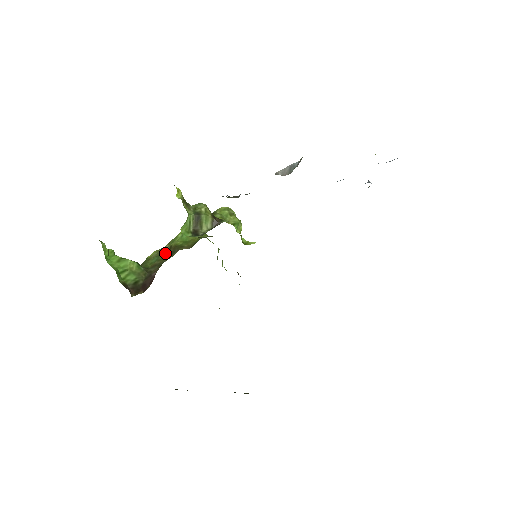
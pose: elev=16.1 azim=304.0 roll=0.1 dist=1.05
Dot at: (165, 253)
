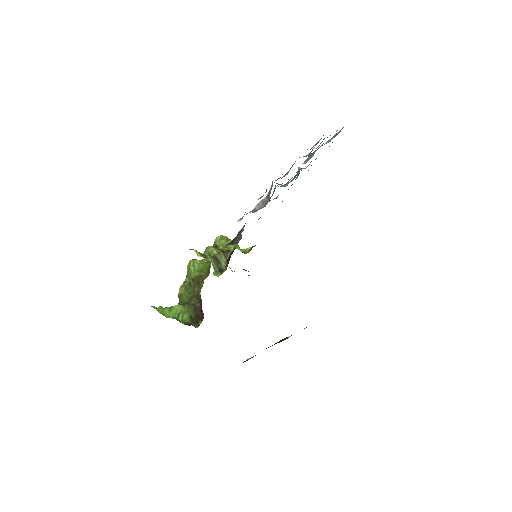
Dot at: (191, 286)
